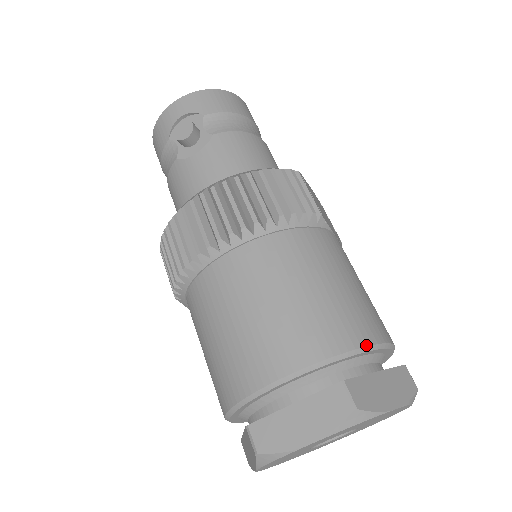
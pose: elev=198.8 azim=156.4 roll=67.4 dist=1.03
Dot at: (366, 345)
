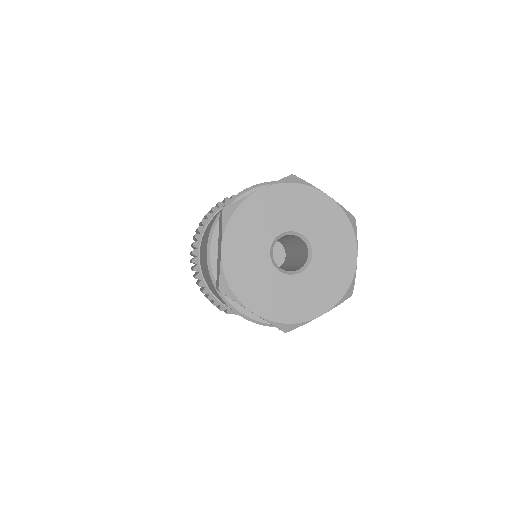
Dot at: (239, 193)
